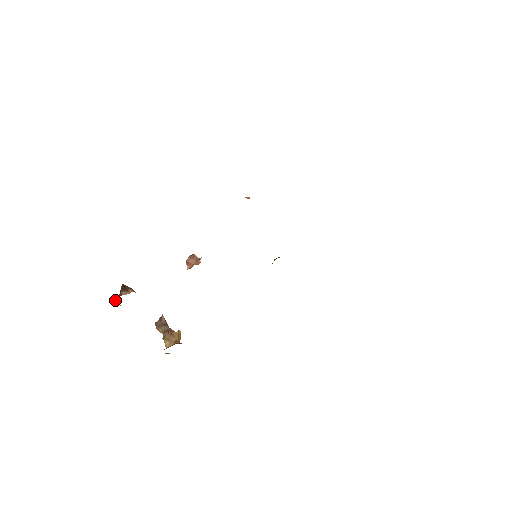
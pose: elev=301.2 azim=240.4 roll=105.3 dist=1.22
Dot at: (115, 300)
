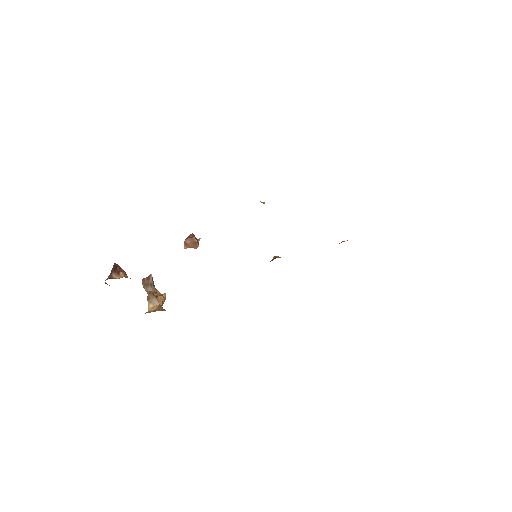
Dot at: occluded
